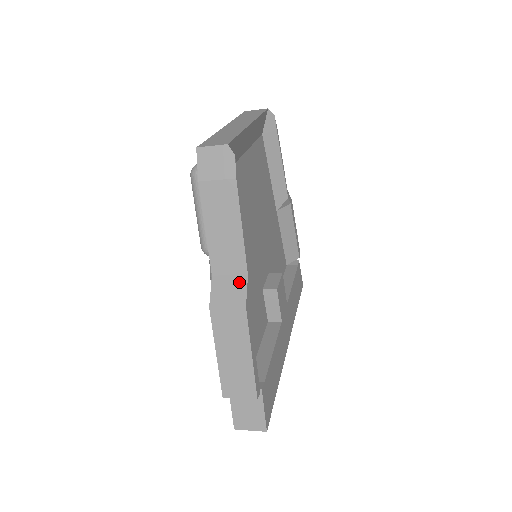
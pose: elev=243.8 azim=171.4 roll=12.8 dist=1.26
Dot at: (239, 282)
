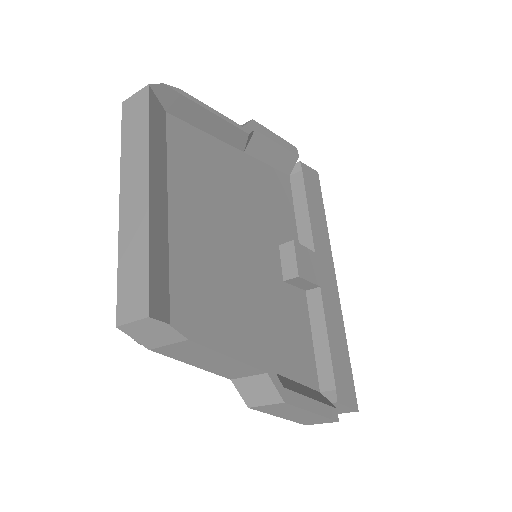
Dot at: (262, 381)
